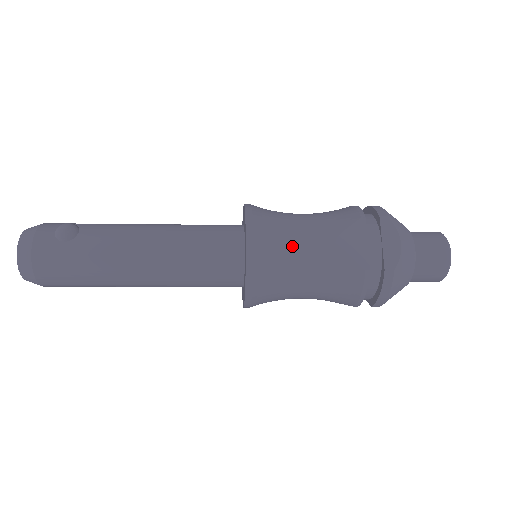
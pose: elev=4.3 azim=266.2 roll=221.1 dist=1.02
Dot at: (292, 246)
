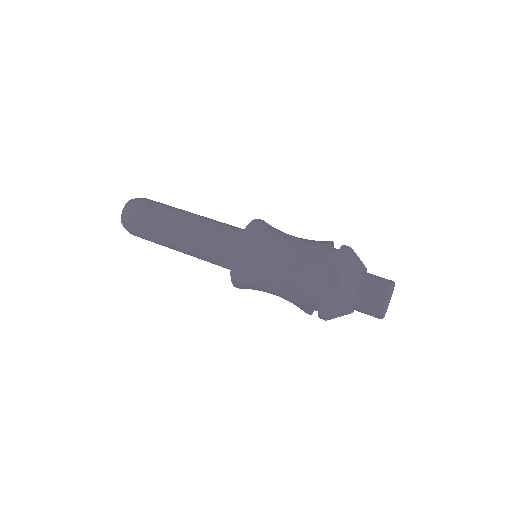
Dot at: (264, 267)
